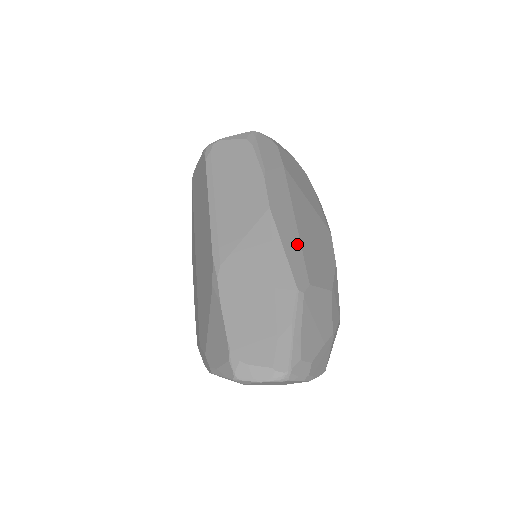
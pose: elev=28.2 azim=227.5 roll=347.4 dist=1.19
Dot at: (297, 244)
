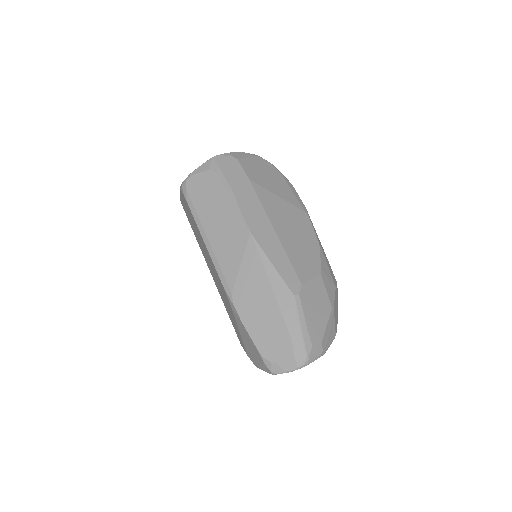
Dot at: (282, 253)
